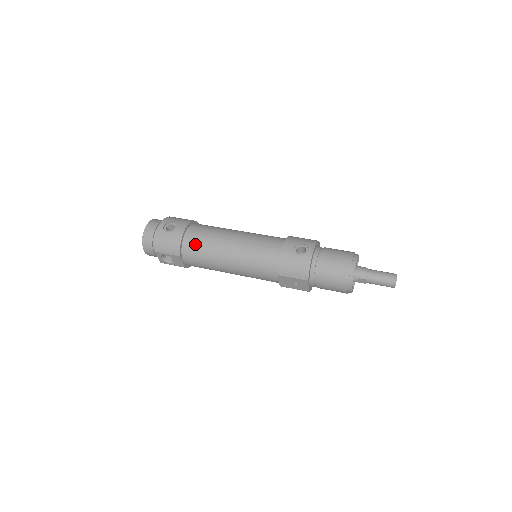
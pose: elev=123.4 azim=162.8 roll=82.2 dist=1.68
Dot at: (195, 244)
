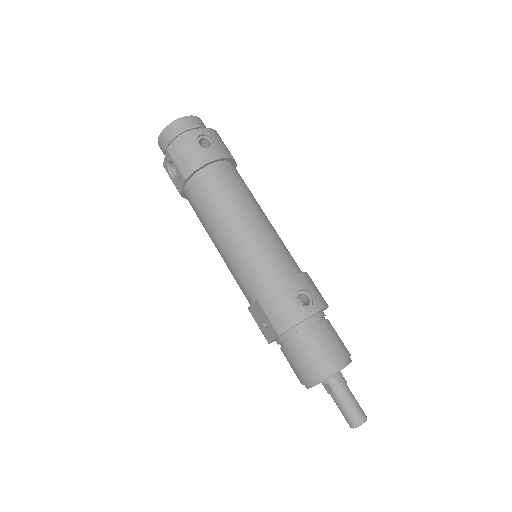
Dot at: (211, 184)
